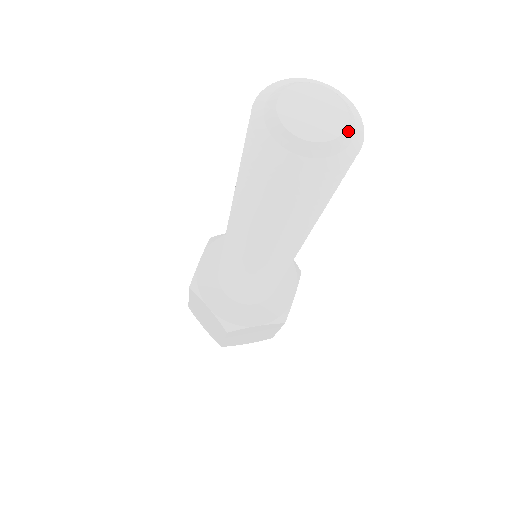
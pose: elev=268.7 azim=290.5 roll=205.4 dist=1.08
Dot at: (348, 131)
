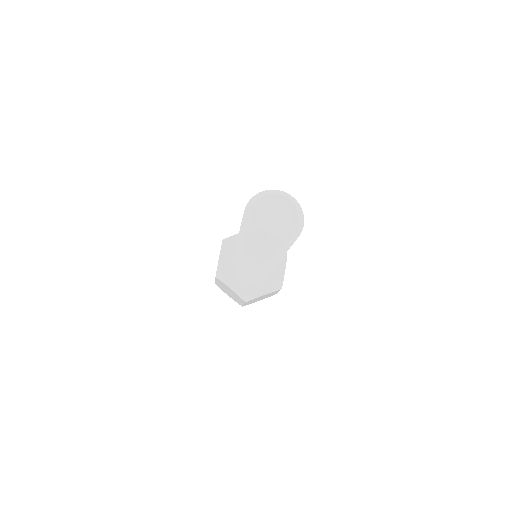
Dot at: (295, 222)
